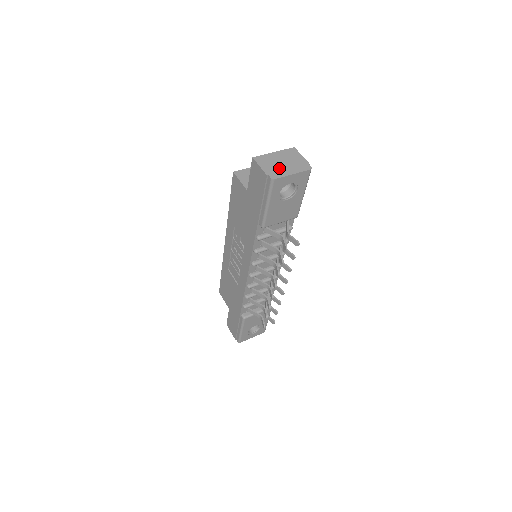
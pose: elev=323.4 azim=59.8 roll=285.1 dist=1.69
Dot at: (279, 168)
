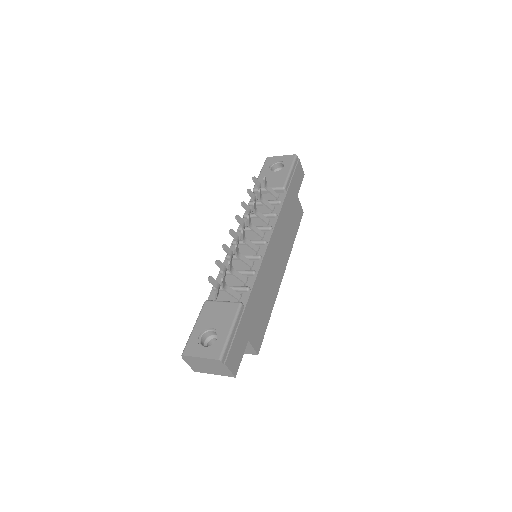
Dot at: occluded
